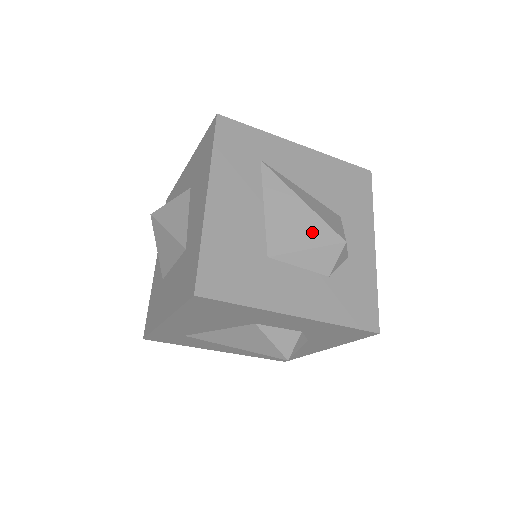
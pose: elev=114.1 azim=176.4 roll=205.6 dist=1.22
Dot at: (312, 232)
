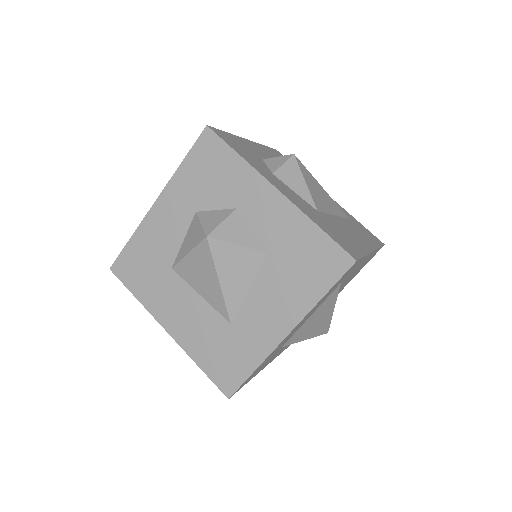
Dot at: (318, 330)
